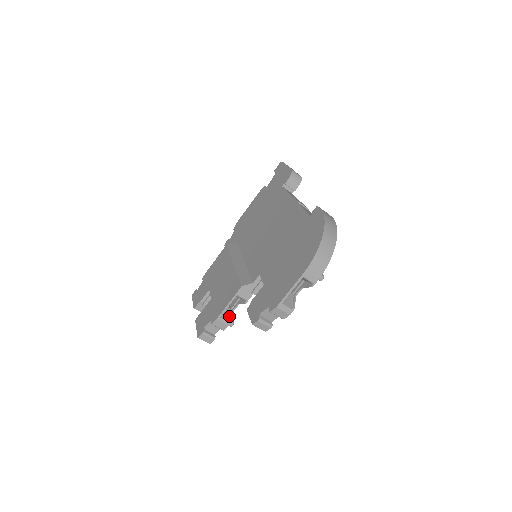
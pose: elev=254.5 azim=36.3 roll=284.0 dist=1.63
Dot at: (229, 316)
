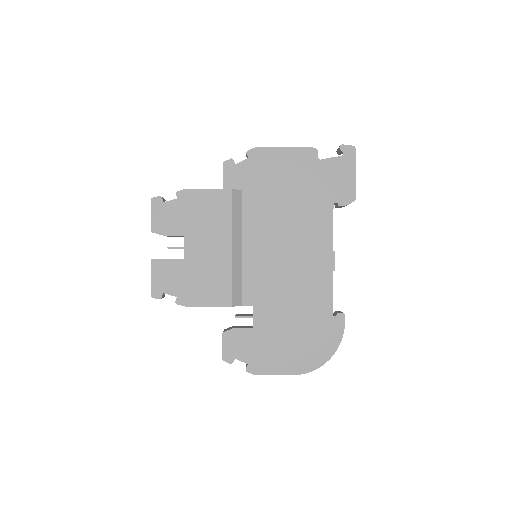
Dot at: occluded
